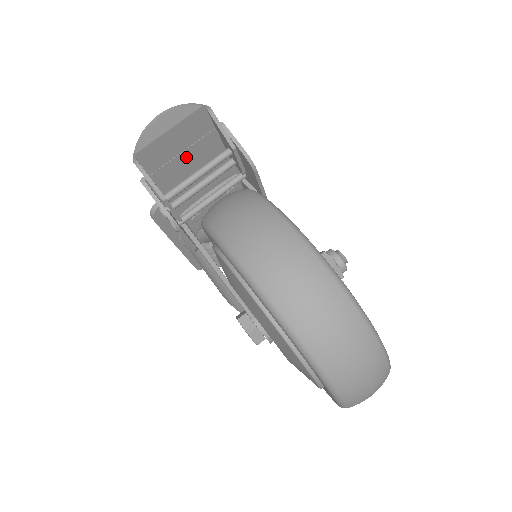
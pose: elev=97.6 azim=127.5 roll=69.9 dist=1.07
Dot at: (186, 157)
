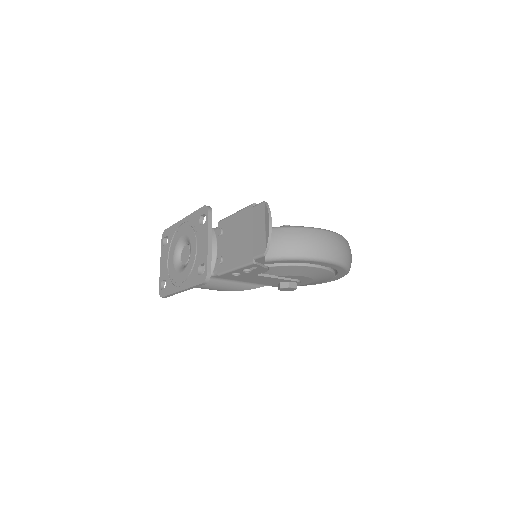
Dot at: (251, 234)
